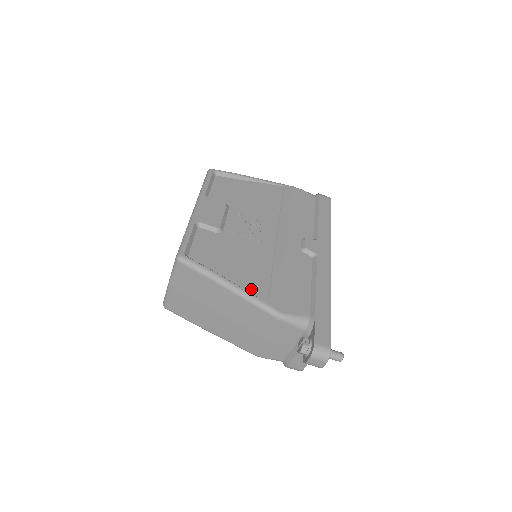
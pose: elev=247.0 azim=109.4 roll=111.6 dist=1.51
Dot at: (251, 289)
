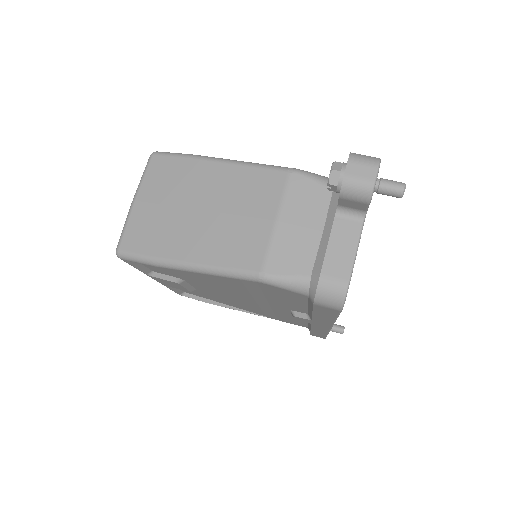
Dot at: occluded
